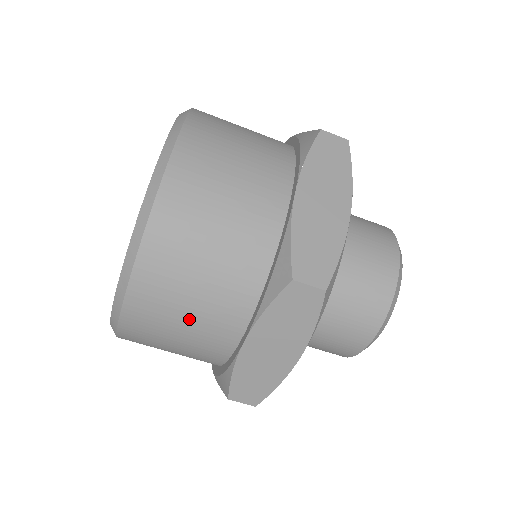
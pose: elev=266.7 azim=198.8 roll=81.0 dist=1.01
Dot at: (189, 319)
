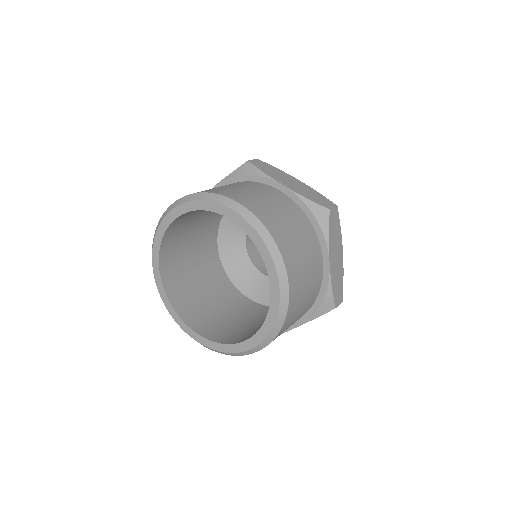
Dot at: (308, 274)
